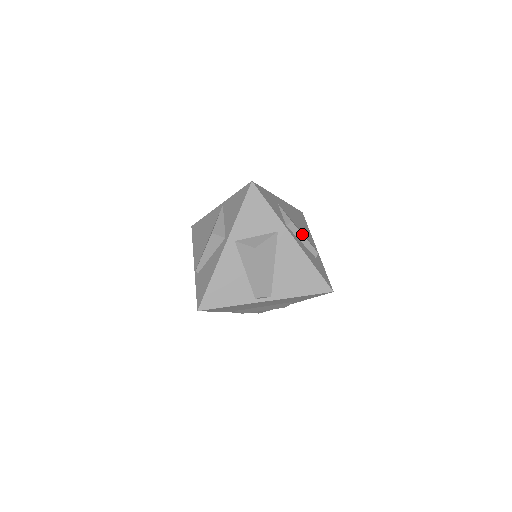
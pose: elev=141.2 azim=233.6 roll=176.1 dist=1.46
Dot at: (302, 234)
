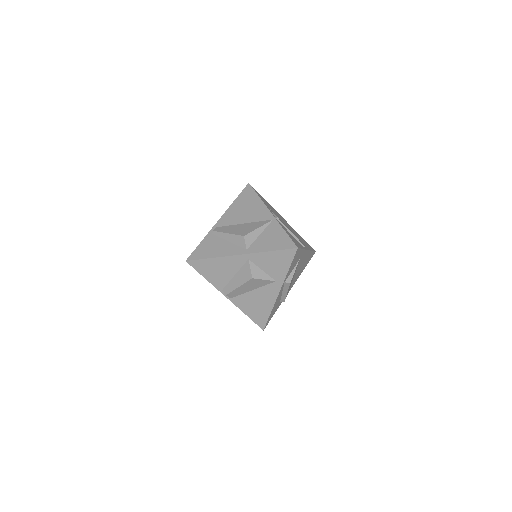
Dot at: occluded
